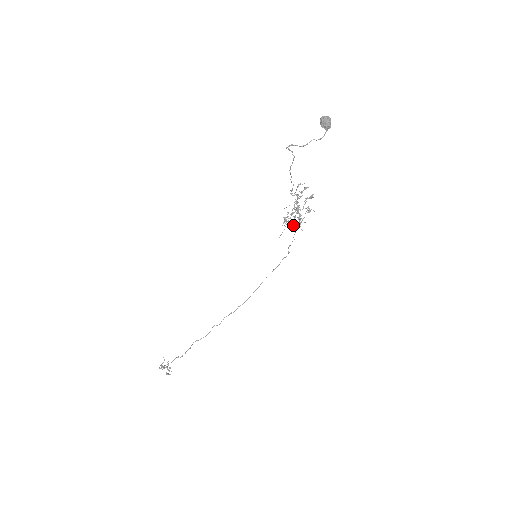
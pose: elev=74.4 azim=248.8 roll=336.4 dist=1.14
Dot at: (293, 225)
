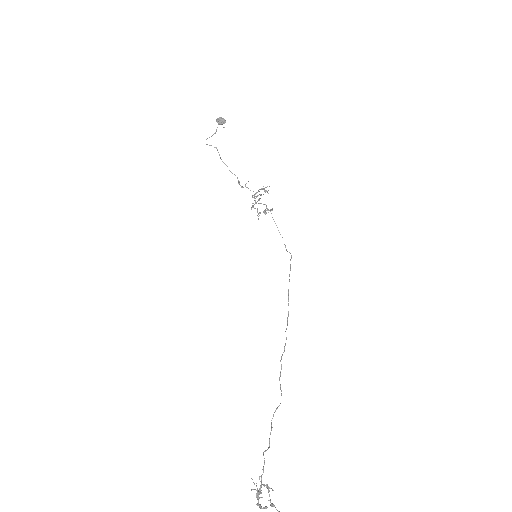
Dot at: (258, 199)
